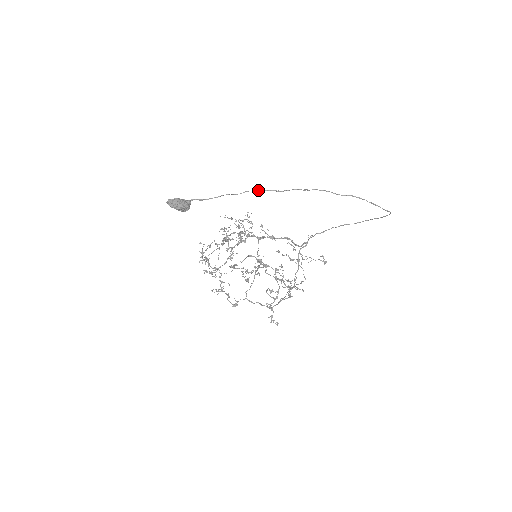
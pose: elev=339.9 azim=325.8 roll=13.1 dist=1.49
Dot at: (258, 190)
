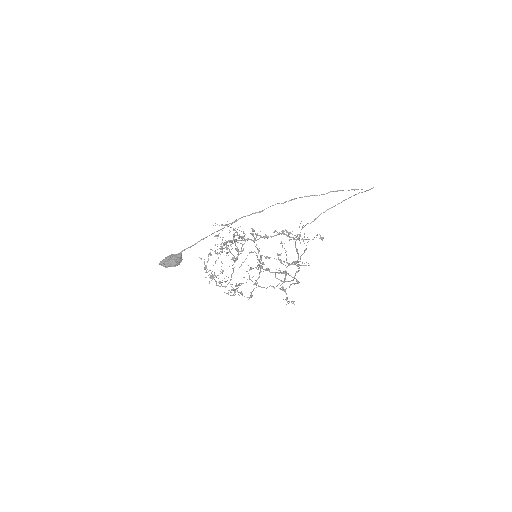
Dot at: (240, 218)
